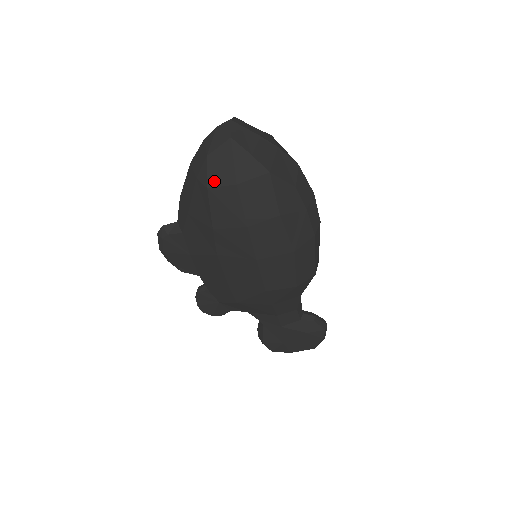
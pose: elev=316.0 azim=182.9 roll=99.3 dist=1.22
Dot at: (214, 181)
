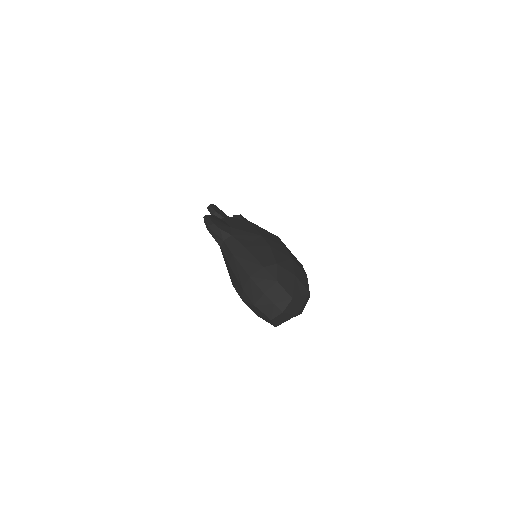
Dot at: (248, 305)
